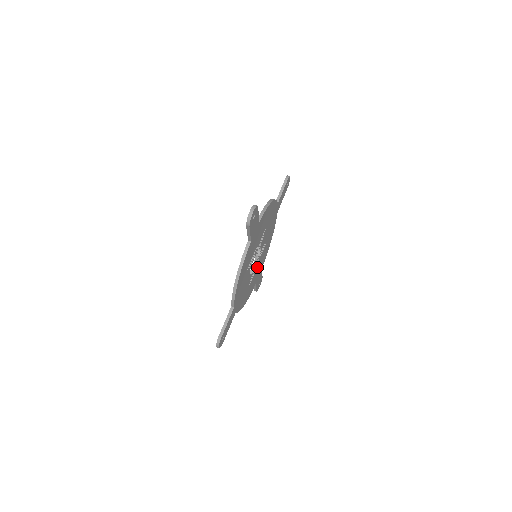
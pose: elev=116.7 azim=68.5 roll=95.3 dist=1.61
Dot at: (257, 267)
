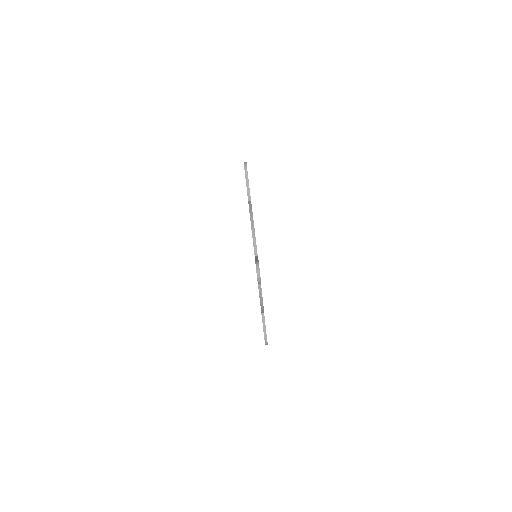
Dot at: occluded
